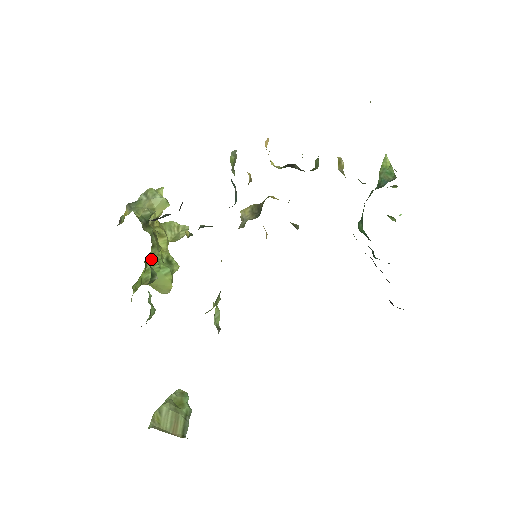
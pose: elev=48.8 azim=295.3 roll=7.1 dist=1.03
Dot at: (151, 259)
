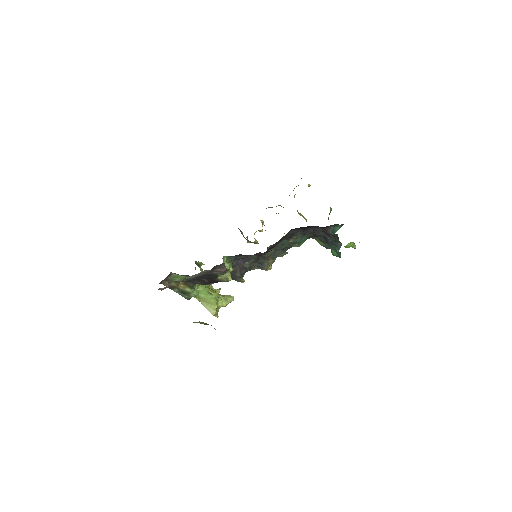
Dot at: (202, 285)
